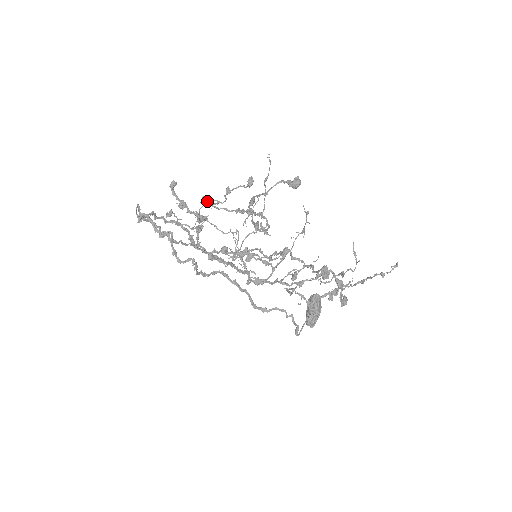
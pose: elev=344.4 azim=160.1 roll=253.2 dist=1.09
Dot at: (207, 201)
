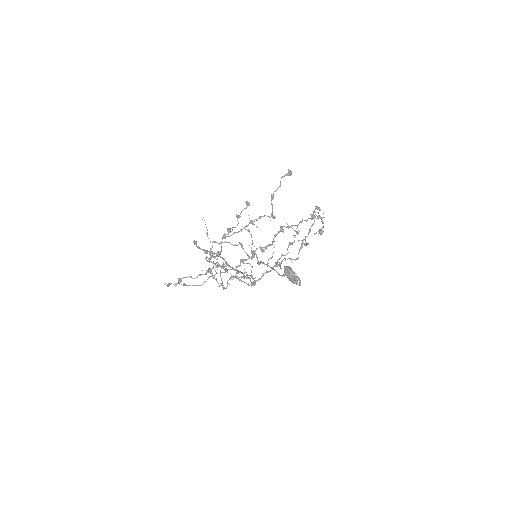
Dot at: (230, 230)
